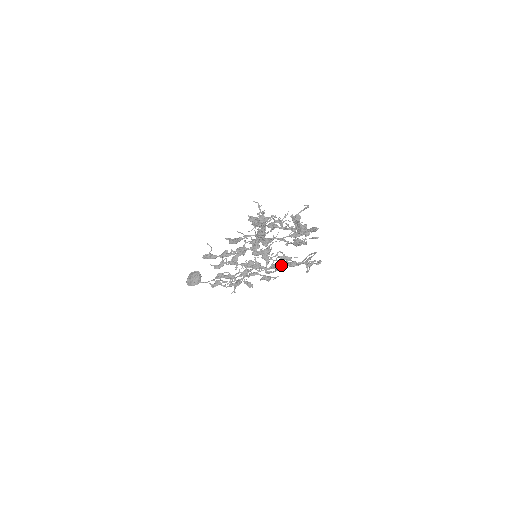
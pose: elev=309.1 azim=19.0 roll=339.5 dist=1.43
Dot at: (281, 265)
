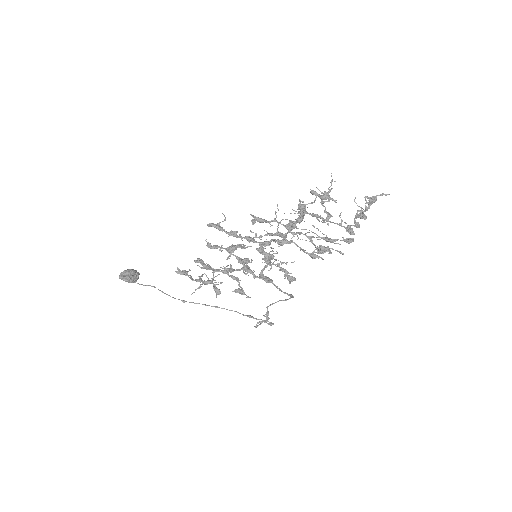
Dot at: (271, 280)
